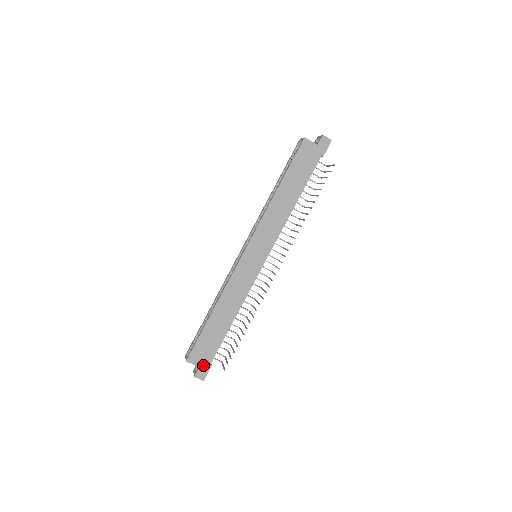
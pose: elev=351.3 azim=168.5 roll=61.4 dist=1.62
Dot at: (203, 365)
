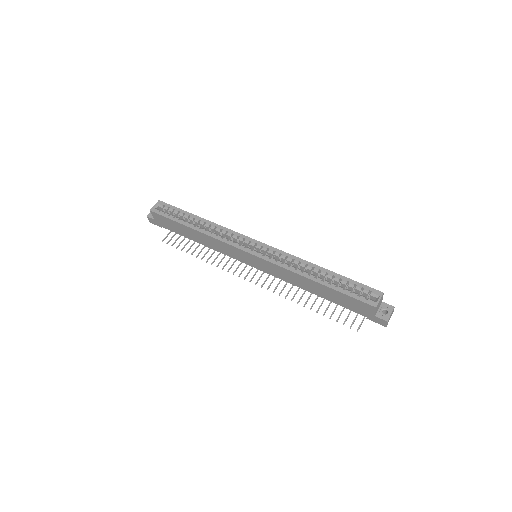
Dot at: (157, 222)
